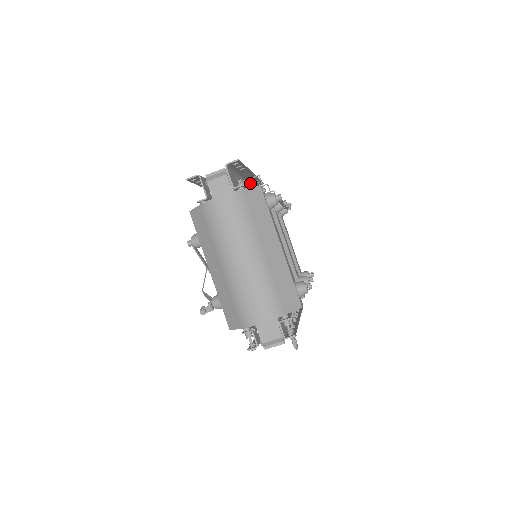
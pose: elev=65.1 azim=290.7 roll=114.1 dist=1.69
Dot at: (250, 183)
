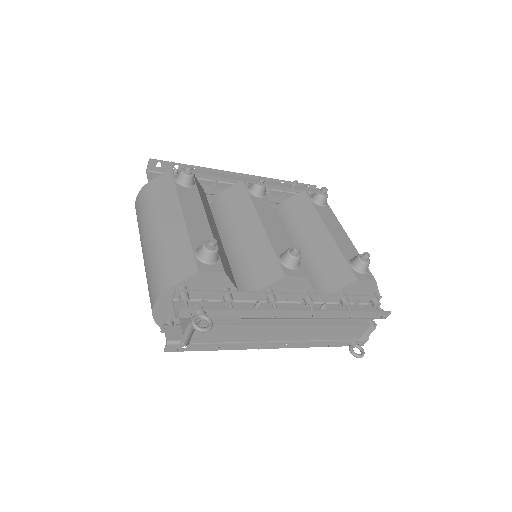
Dot at: (214, 180)
